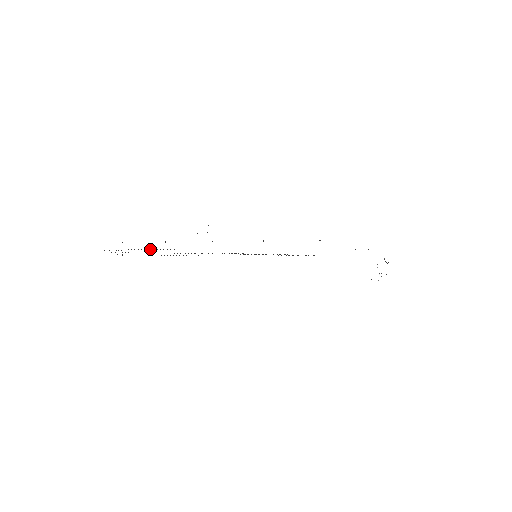
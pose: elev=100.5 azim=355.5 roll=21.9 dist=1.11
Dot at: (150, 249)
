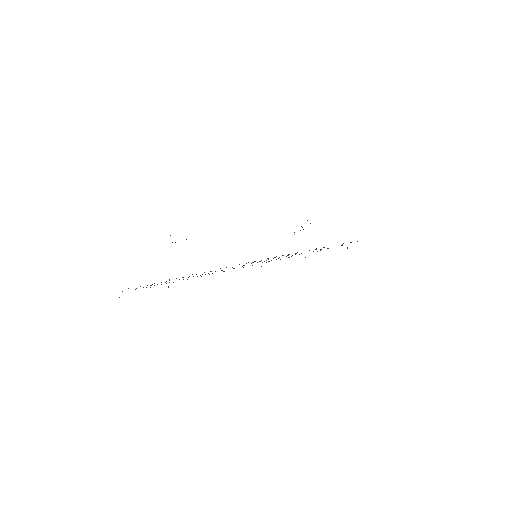
Dot at: occluded
